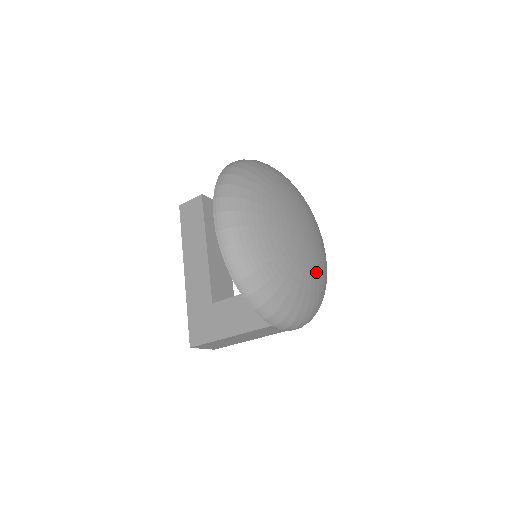
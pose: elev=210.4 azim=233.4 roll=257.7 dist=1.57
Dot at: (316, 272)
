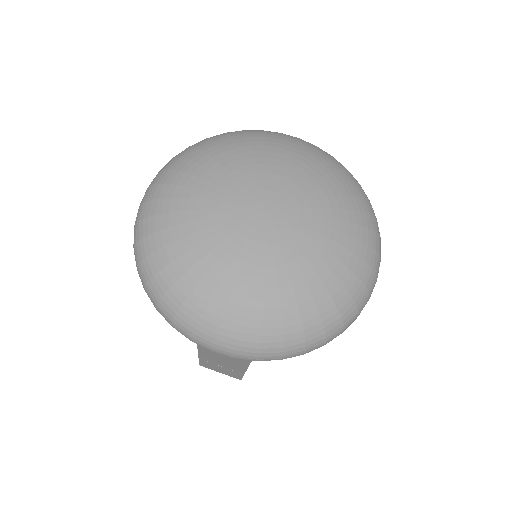
Dot at: (273, 273)
